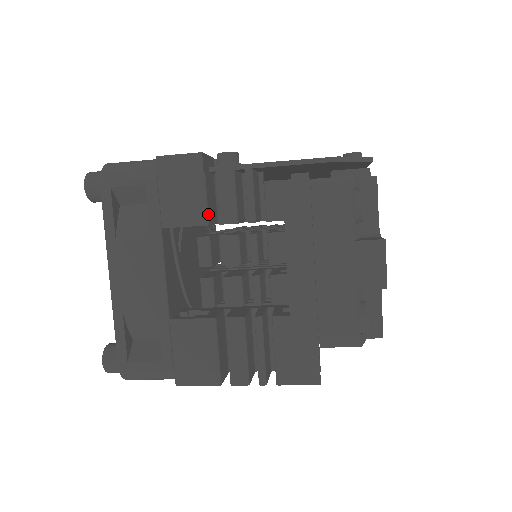
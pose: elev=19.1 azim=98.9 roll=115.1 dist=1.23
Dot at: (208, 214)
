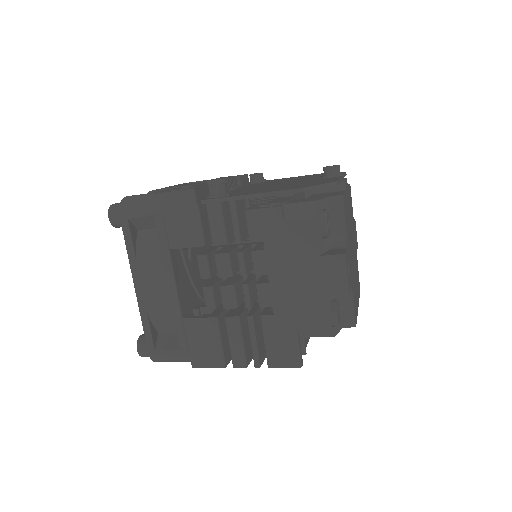
Dot at: (204, 237)
